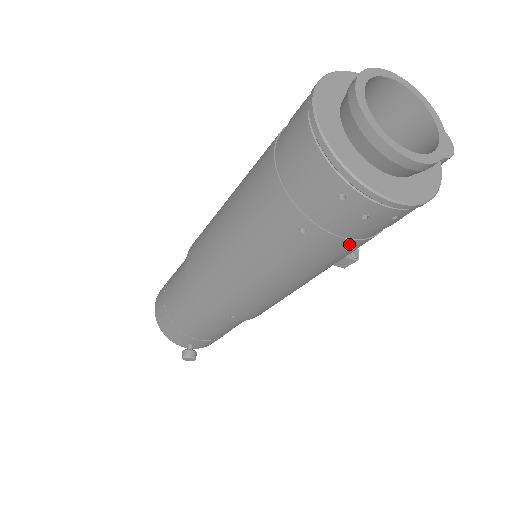
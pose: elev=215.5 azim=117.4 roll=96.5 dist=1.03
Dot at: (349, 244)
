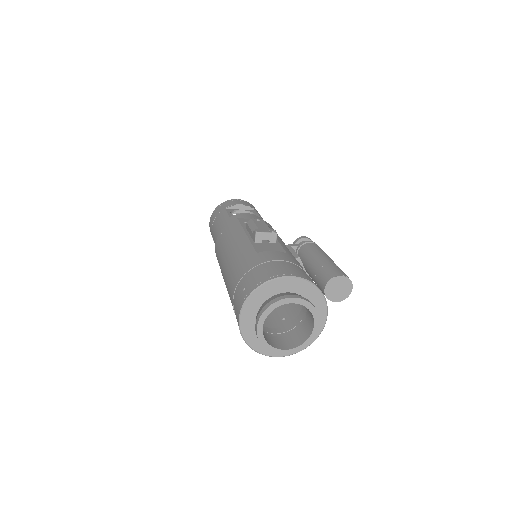
Dot at: occluded
